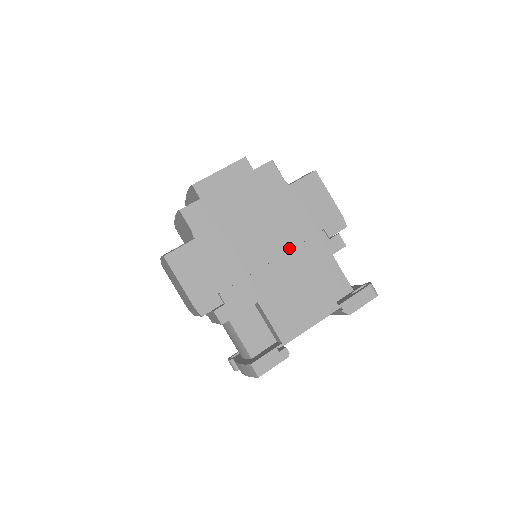
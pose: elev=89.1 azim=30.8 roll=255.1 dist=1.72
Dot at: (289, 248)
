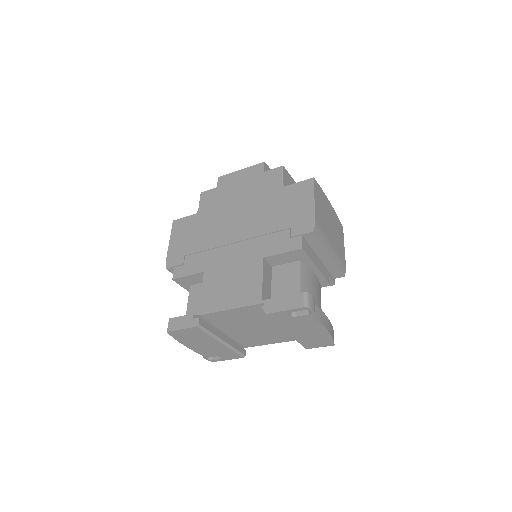
Dot at: (252, 237)
